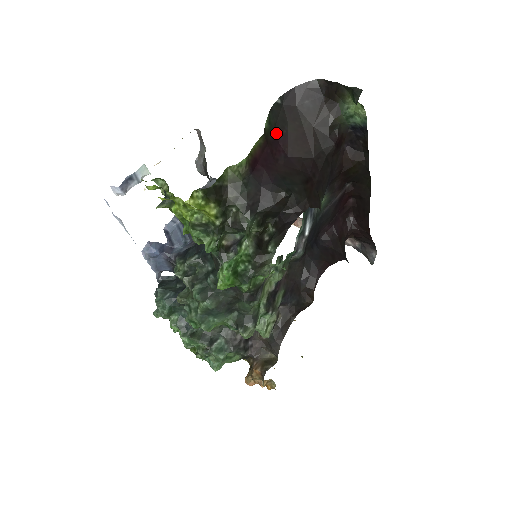
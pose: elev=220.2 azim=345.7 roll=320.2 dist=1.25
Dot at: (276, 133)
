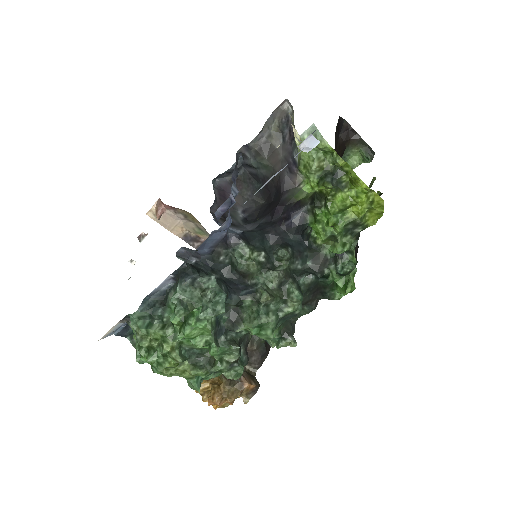
Dot at: occluded
